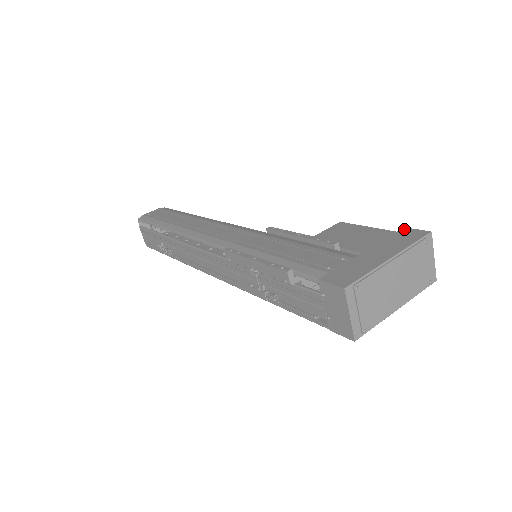
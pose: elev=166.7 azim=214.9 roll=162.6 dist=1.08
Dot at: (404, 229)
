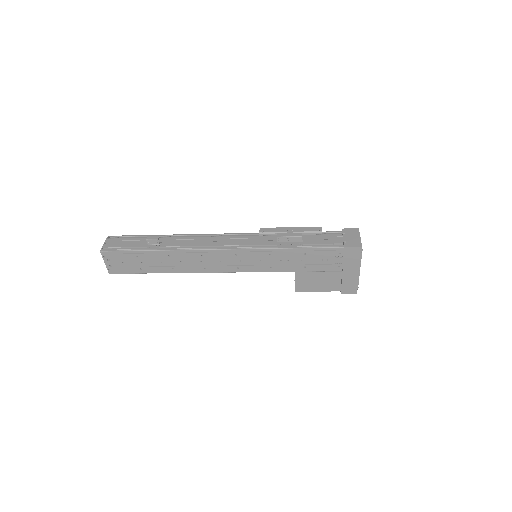
Dot at: occluded
